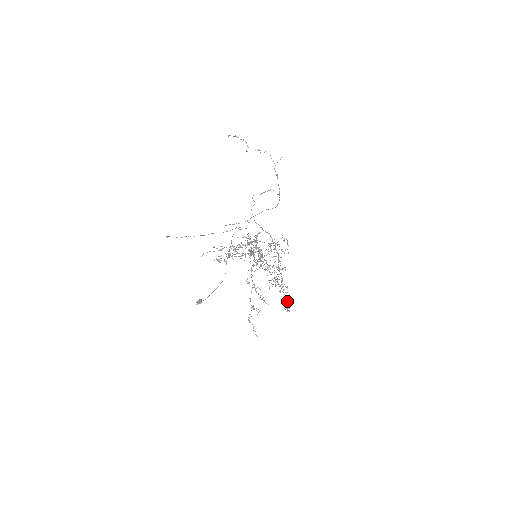
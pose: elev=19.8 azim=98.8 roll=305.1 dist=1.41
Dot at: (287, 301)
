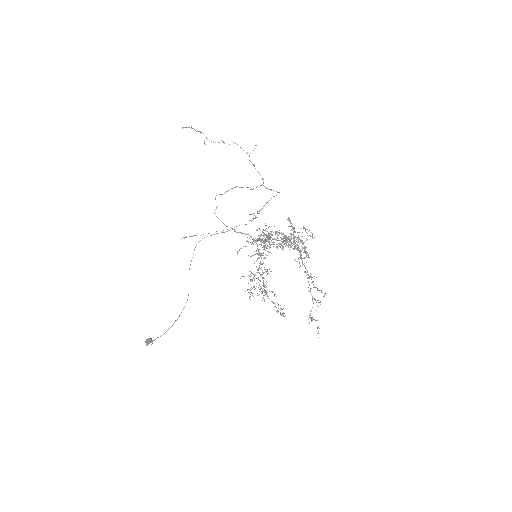
Dot at: (276, 307)
